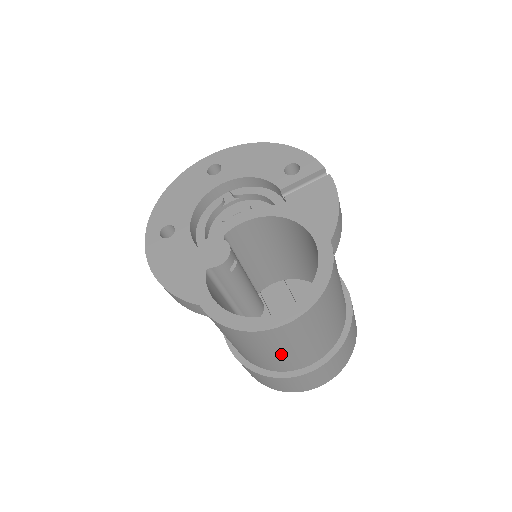
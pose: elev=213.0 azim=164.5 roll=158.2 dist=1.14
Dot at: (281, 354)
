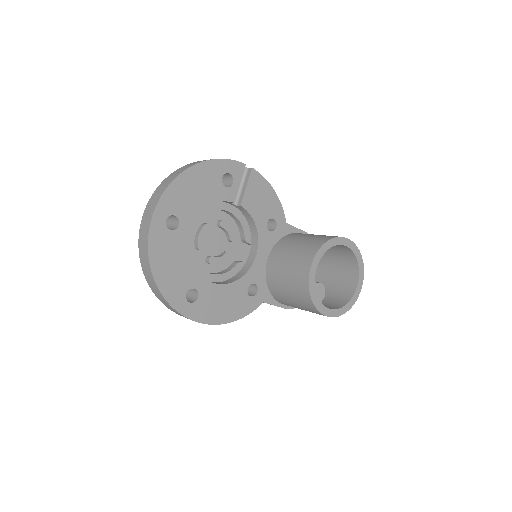
Dot at: occluded
